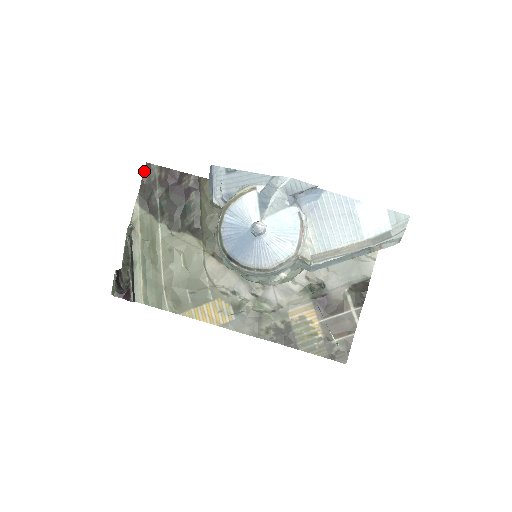
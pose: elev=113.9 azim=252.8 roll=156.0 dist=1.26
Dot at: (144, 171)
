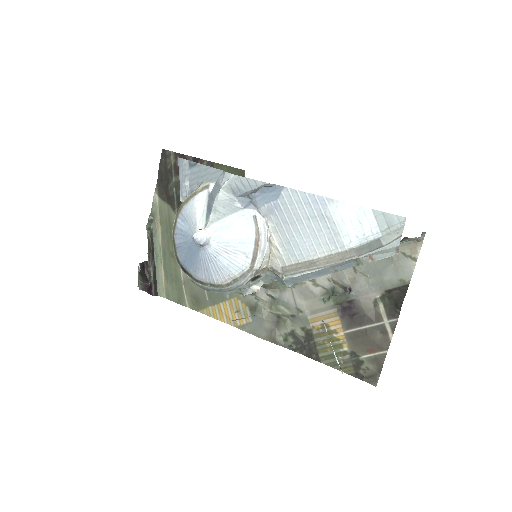
Dot at: (161, 158)
